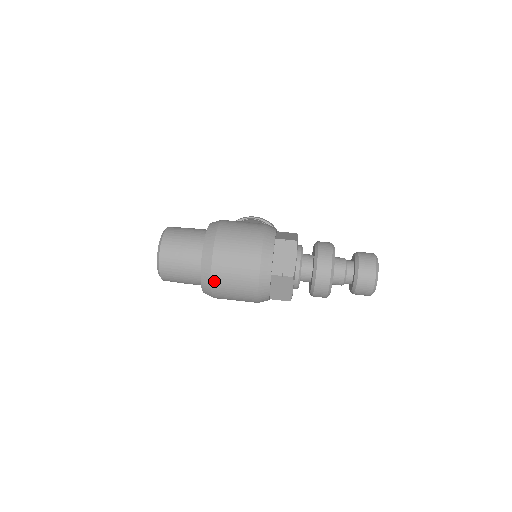
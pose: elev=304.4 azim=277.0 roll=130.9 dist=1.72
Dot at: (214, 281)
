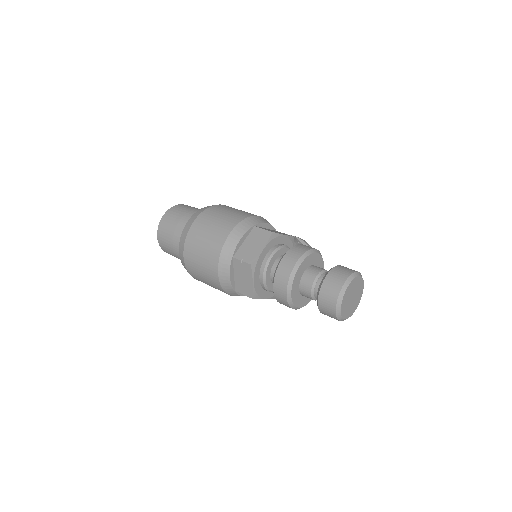
Dot at: (186, 252)
